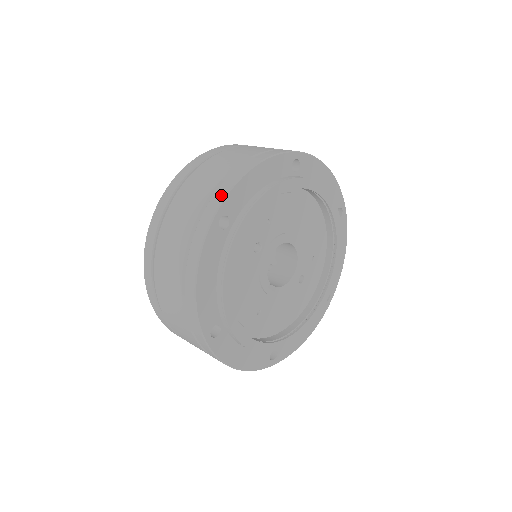
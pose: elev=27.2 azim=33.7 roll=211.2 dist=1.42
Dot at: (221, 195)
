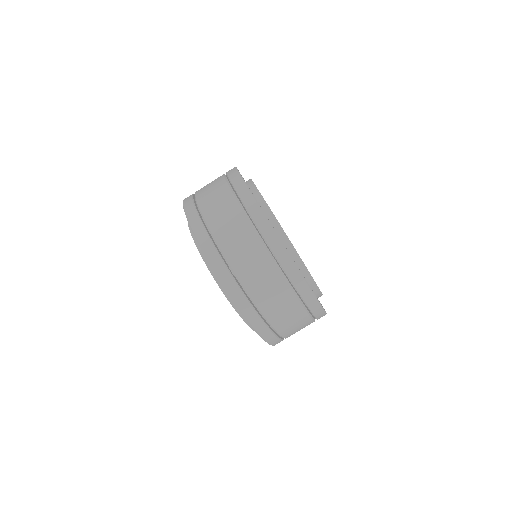
Dot at: (233, 170)
